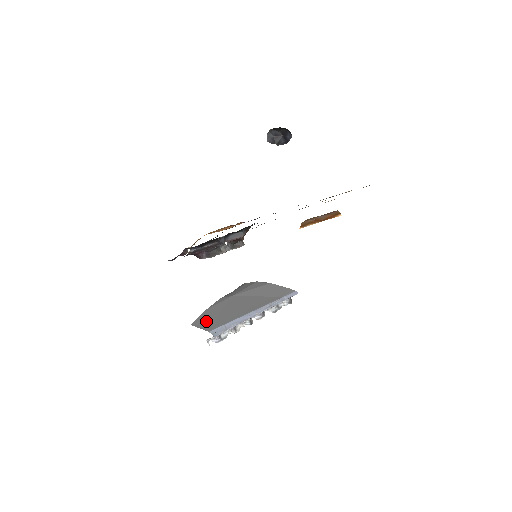
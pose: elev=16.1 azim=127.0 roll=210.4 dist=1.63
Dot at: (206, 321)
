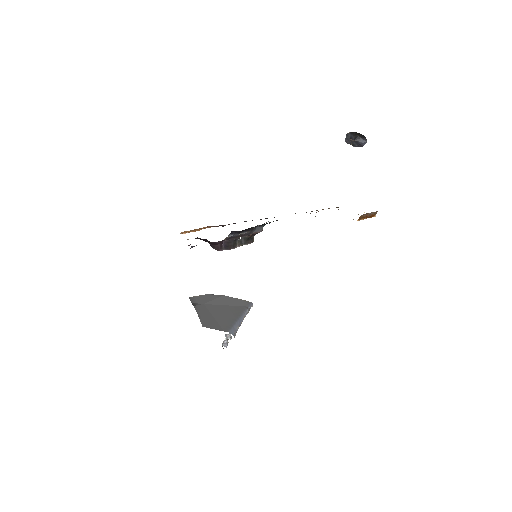
Dot at: (213, 324)
